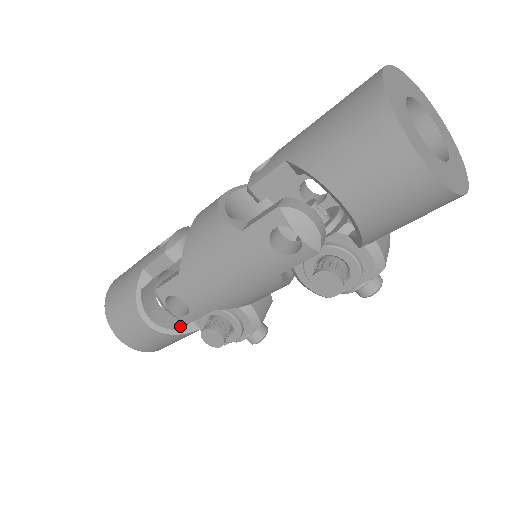
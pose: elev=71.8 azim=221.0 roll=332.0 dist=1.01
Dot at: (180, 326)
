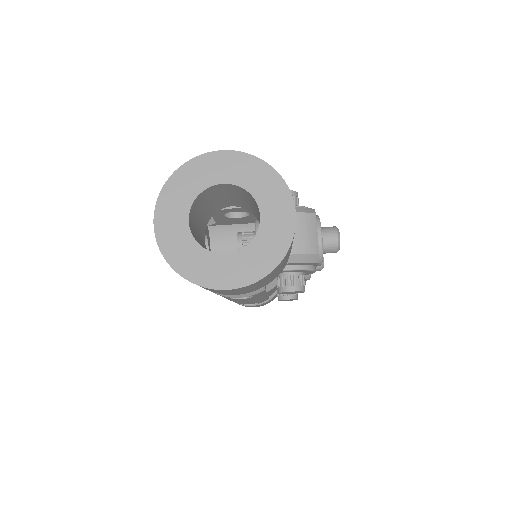
Dot at: occluded
